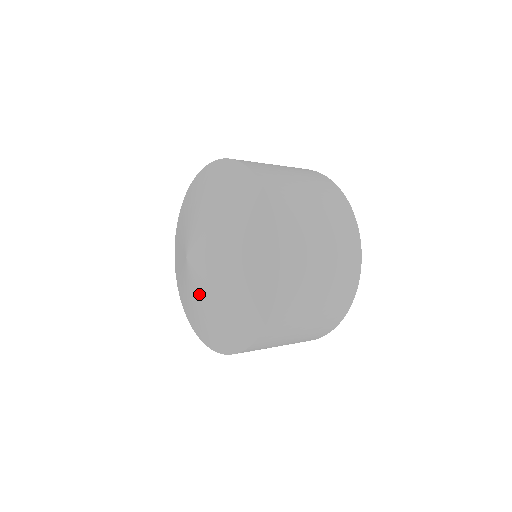
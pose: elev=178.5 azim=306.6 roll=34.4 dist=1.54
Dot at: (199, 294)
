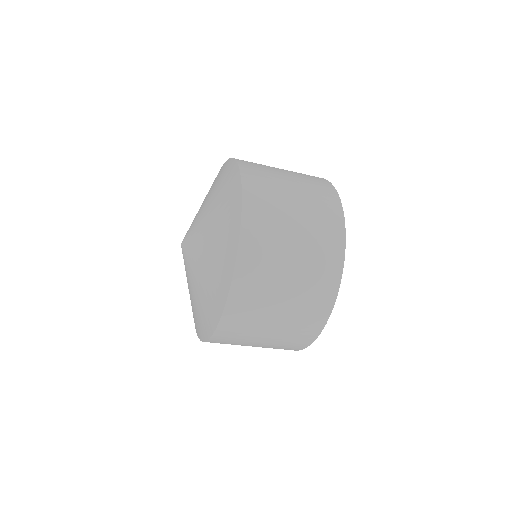
Dot at: (188, 280)
